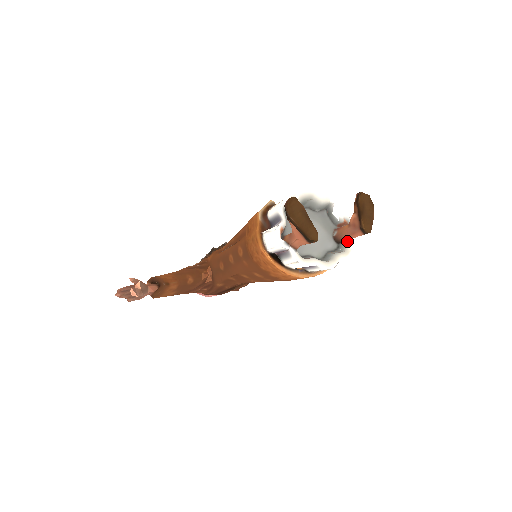
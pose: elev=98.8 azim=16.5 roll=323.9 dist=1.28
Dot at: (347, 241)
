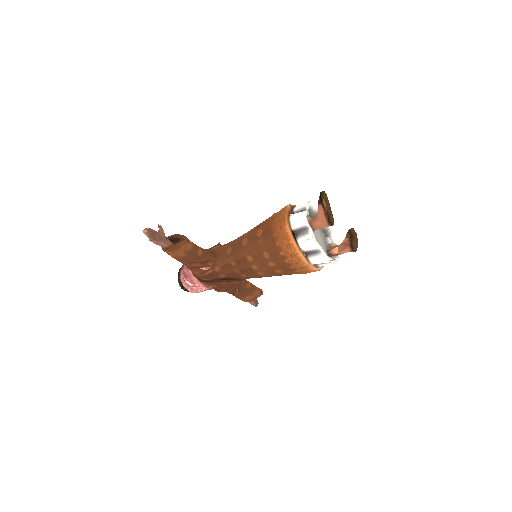
Dot at: (336, 256)
